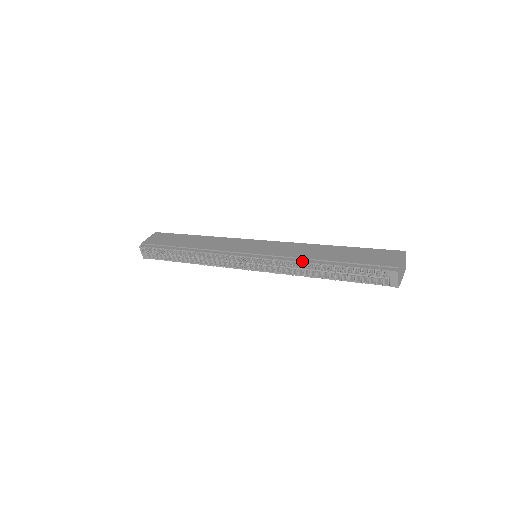
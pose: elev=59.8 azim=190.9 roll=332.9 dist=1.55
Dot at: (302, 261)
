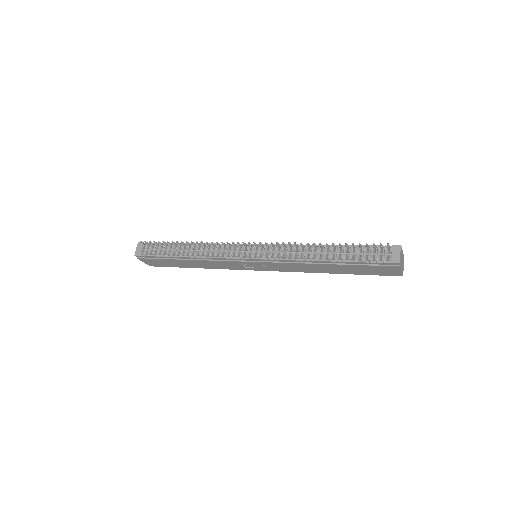
Dot at: occluded
